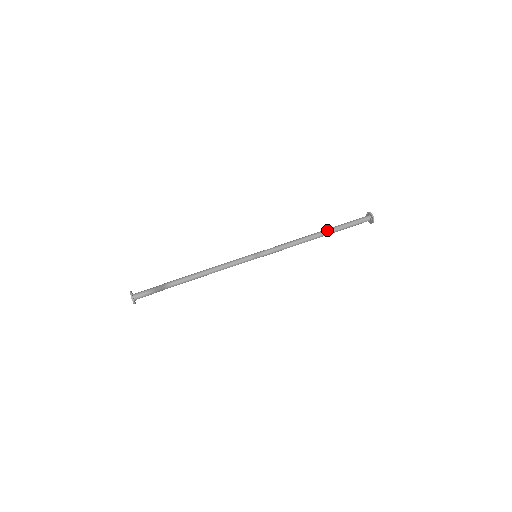
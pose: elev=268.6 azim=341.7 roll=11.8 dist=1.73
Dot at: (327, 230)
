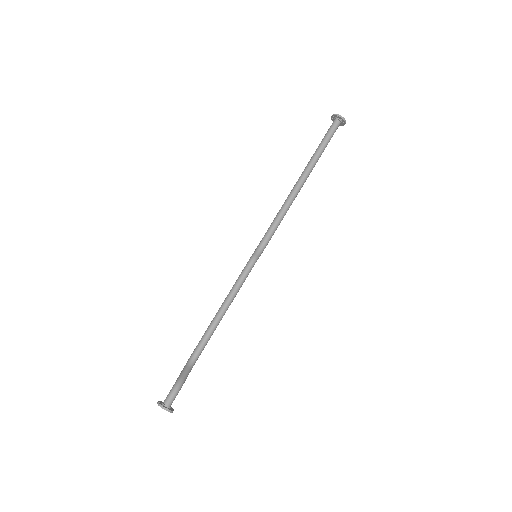
Dot at: (306, 169)
